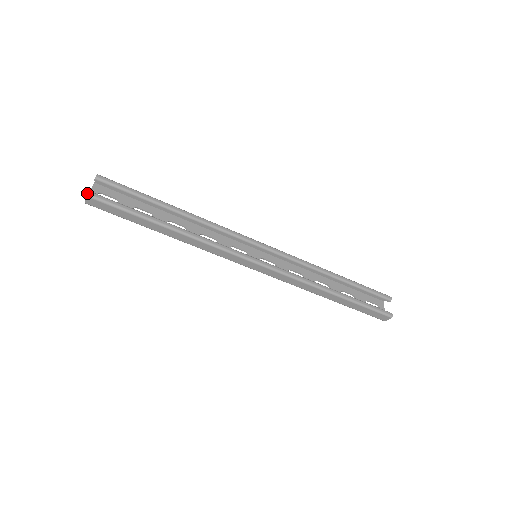
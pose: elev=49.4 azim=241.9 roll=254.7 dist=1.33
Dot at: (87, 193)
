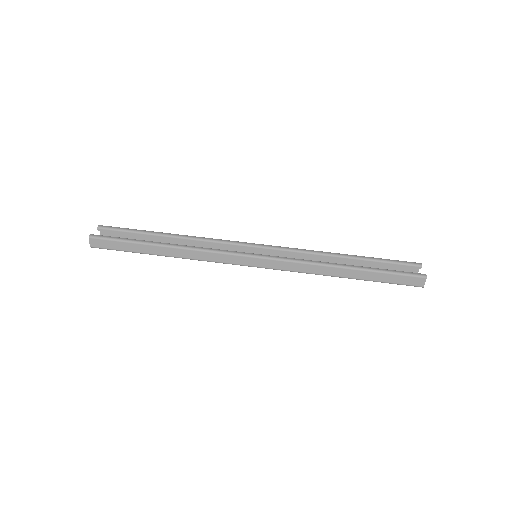
Dot at: (89, 235)
